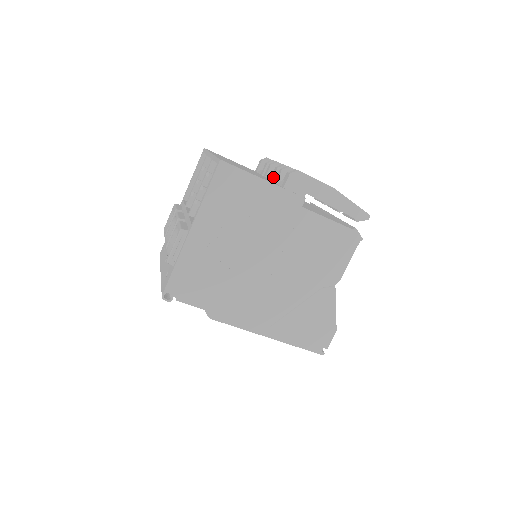
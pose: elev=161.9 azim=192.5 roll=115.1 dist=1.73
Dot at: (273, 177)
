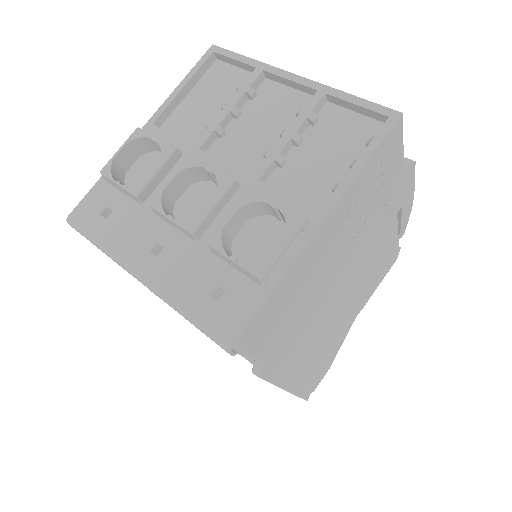
Dot at: occluded
